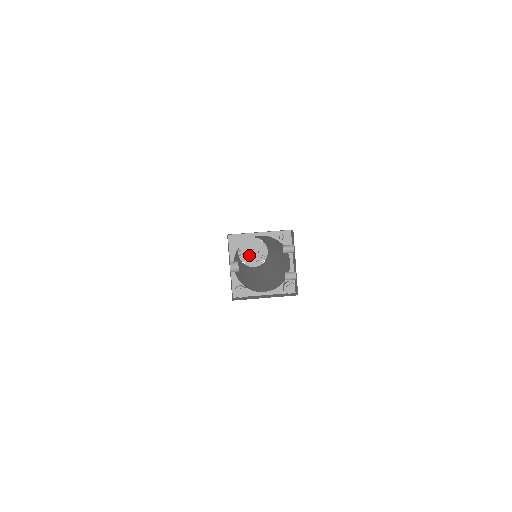
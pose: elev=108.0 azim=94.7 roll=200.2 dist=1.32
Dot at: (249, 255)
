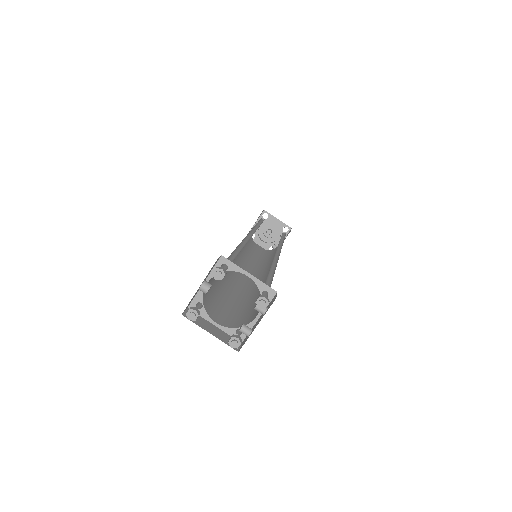
Dot at: (264, 232)
